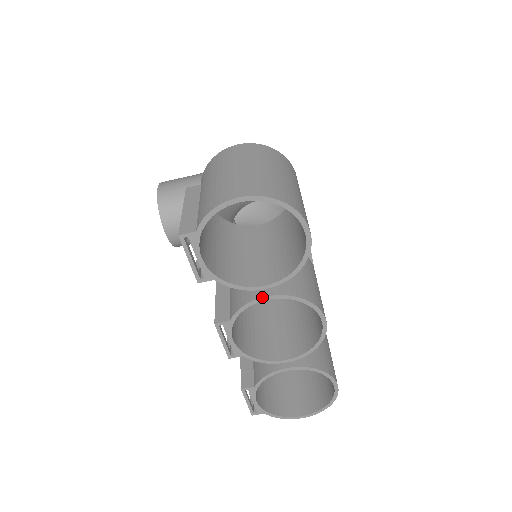
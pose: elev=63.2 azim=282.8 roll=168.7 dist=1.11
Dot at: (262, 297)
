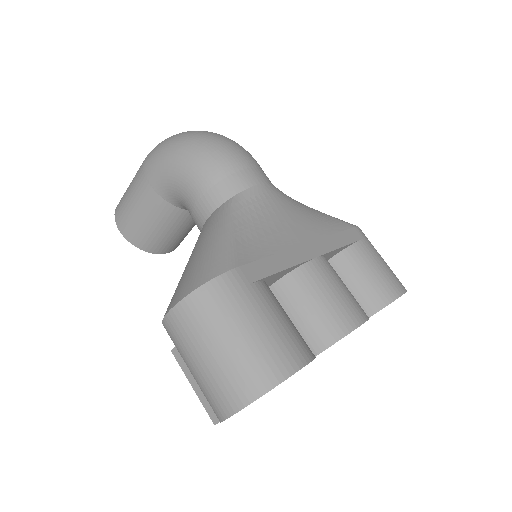
Dot at: occluded
